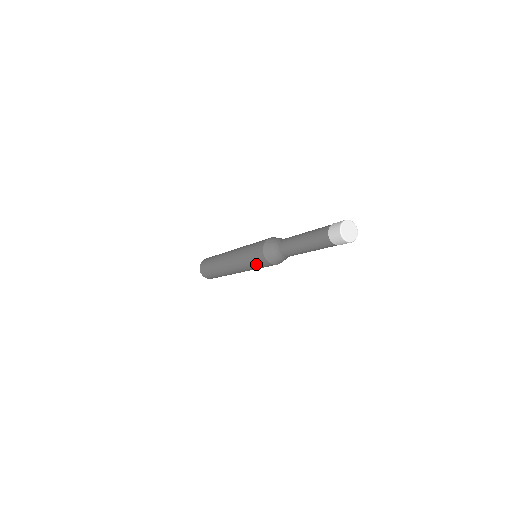
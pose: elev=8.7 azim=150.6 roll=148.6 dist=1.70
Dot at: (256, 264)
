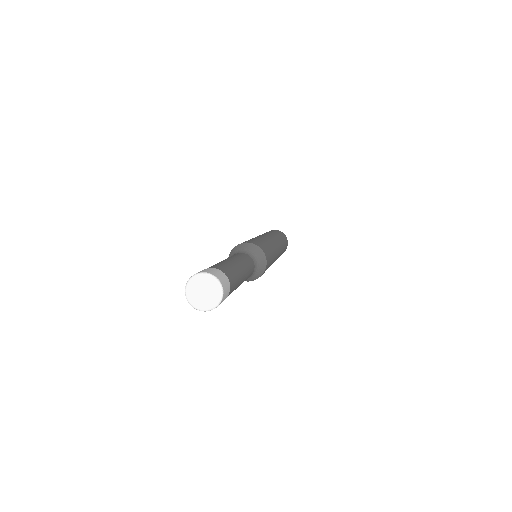
Dot at: occluded
